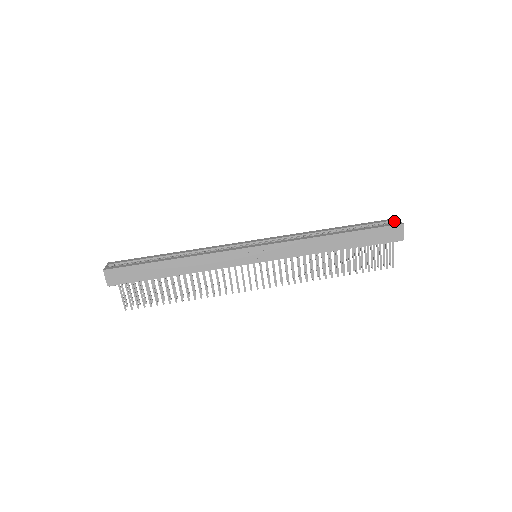
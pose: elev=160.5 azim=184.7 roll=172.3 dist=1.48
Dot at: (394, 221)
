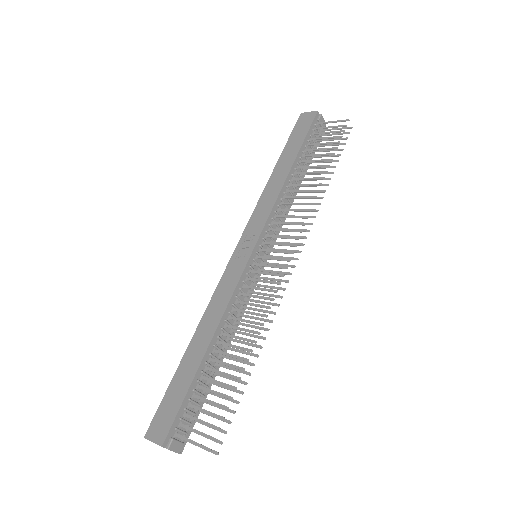
Dot at: occluded
